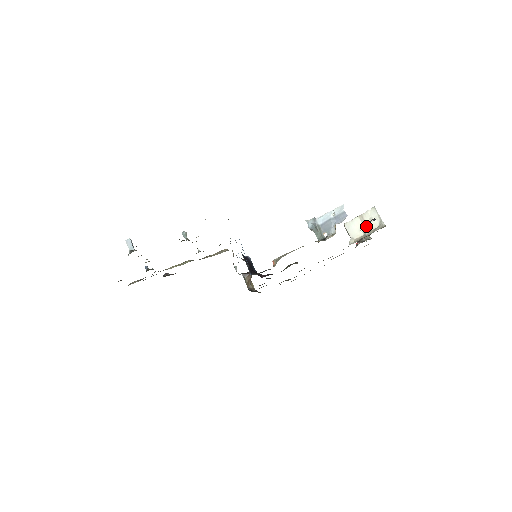
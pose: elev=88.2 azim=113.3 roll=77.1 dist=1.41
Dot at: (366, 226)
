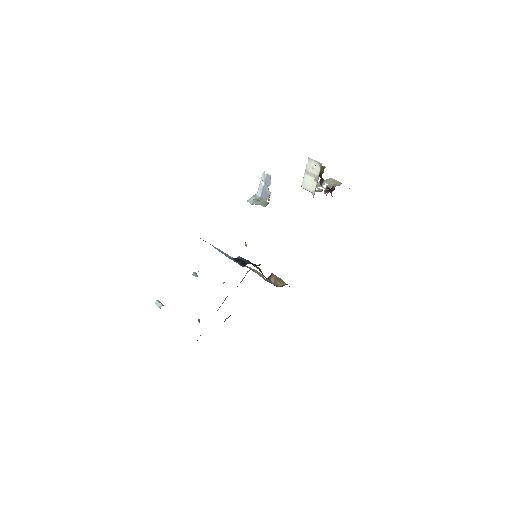
Dot at: (314, 175)
